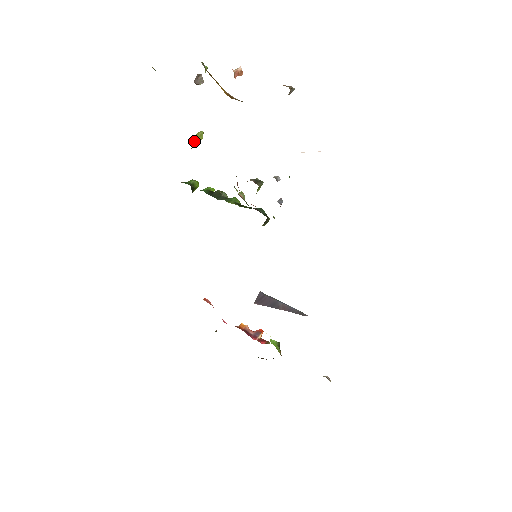
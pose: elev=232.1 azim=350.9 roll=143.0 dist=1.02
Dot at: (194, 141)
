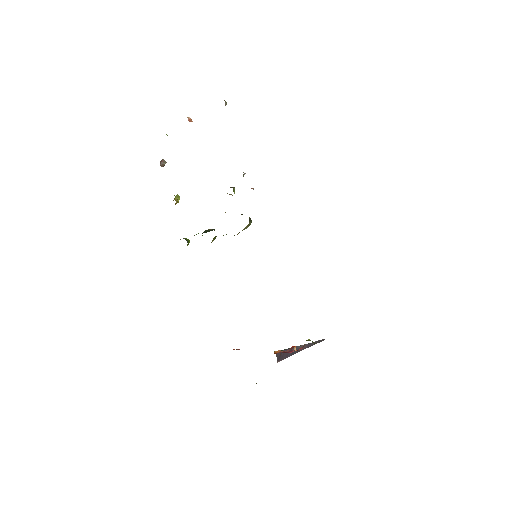
Dot at: (175, 199)
